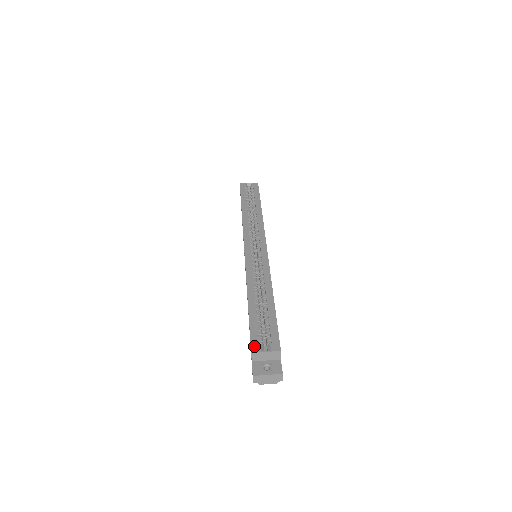
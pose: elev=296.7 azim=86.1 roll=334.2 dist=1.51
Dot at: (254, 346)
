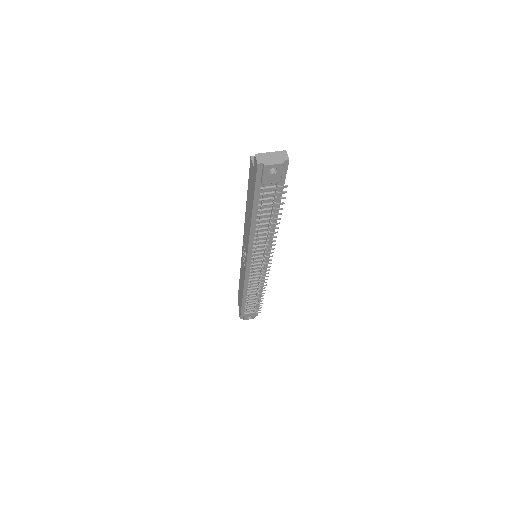
Dot at: occluded
